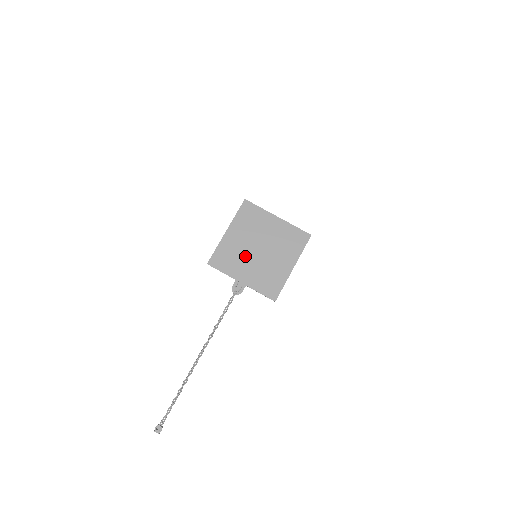
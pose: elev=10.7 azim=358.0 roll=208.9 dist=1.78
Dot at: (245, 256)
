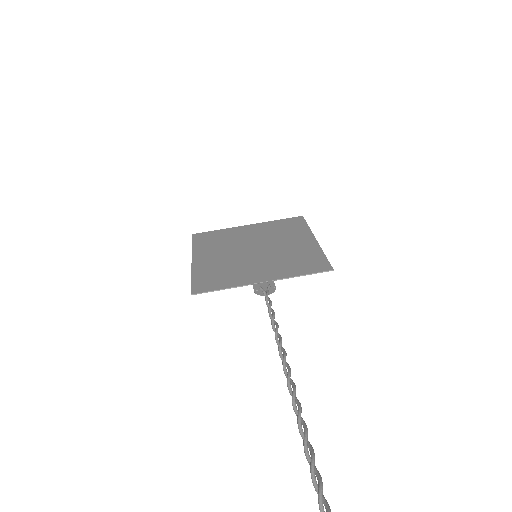
Dot at: (241, 263)
